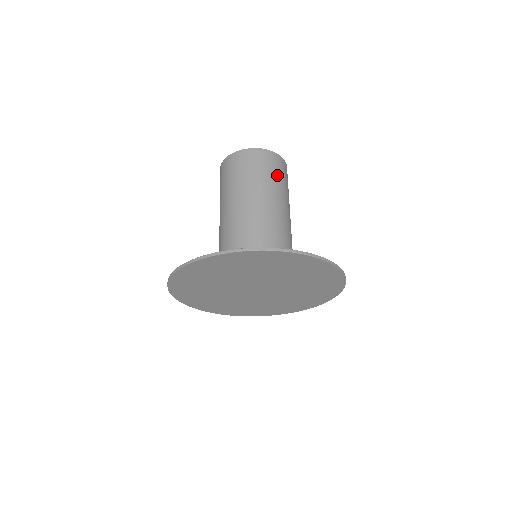
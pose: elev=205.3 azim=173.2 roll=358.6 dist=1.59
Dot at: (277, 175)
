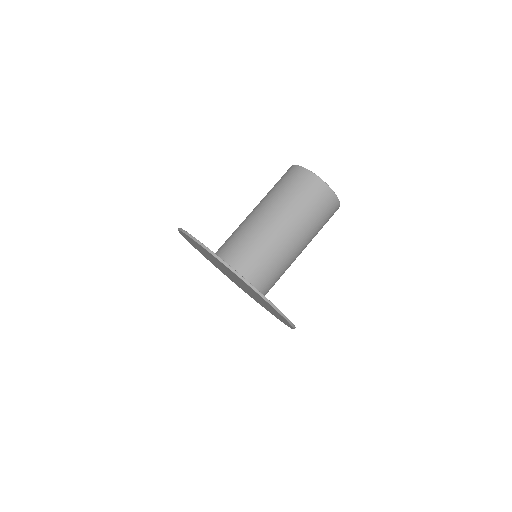
Dot at: (324, 221)
